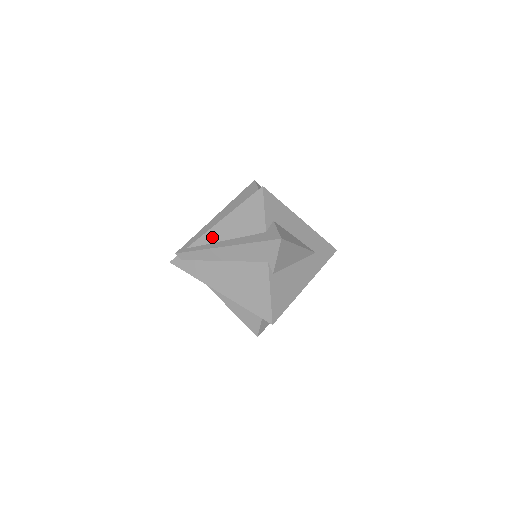
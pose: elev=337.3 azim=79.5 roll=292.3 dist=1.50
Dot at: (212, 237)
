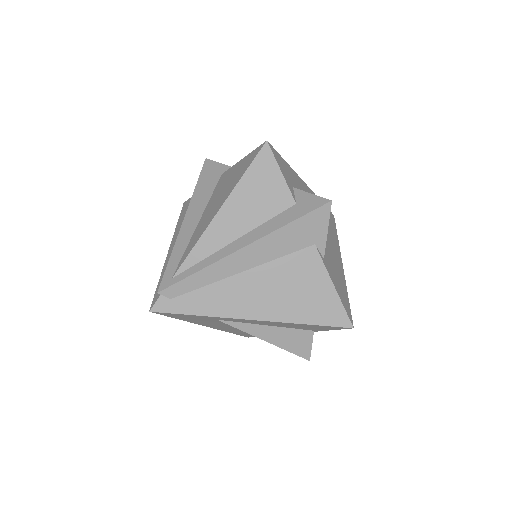
Dot at: (211, 244)
